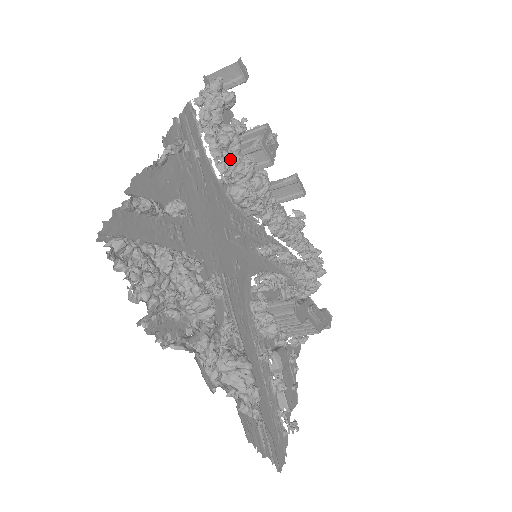
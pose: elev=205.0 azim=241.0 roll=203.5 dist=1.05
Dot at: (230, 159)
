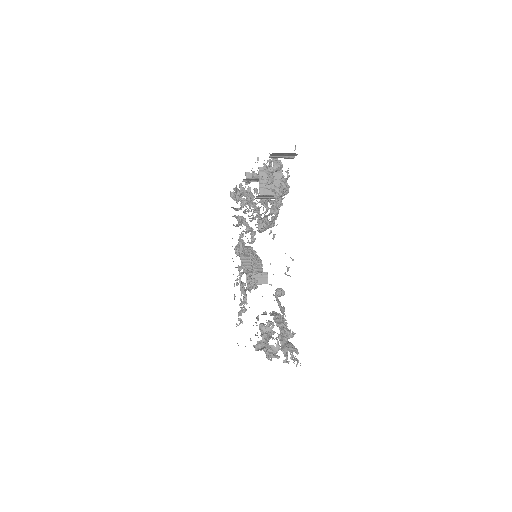
Dot at: occluded
